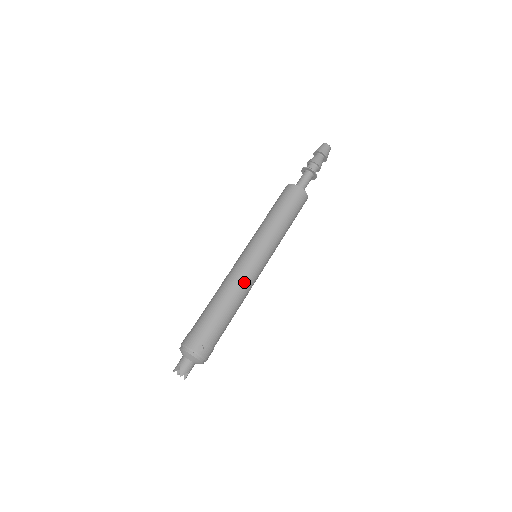
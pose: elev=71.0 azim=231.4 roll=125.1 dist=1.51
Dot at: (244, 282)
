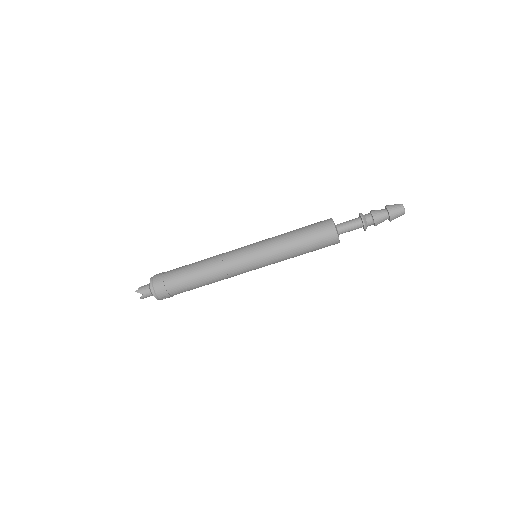
Dot at: (229, 277)
